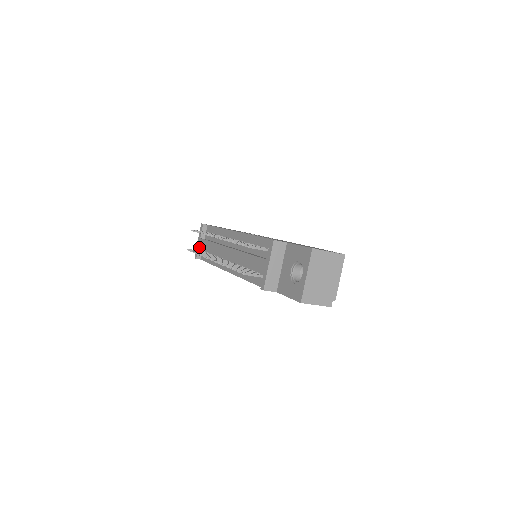
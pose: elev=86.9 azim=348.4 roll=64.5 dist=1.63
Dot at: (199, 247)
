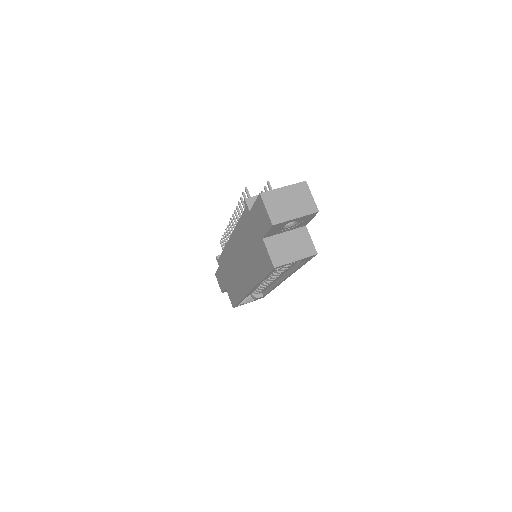
Dot at: occluded
